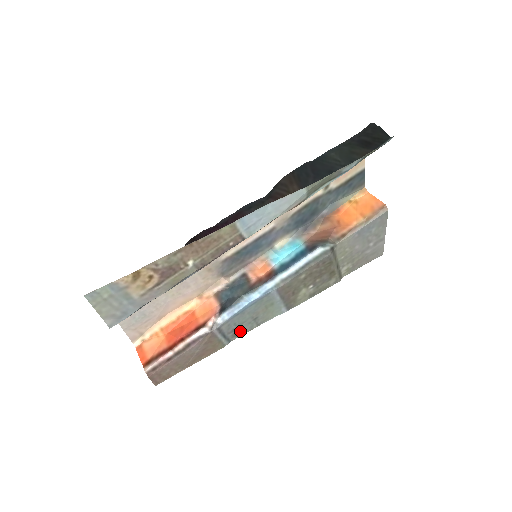
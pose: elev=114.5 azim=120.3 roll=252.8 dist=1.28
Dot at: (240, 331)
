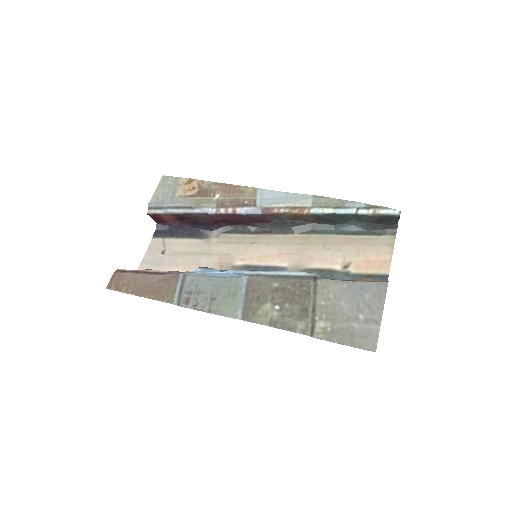
Dot at: (193, 302)
